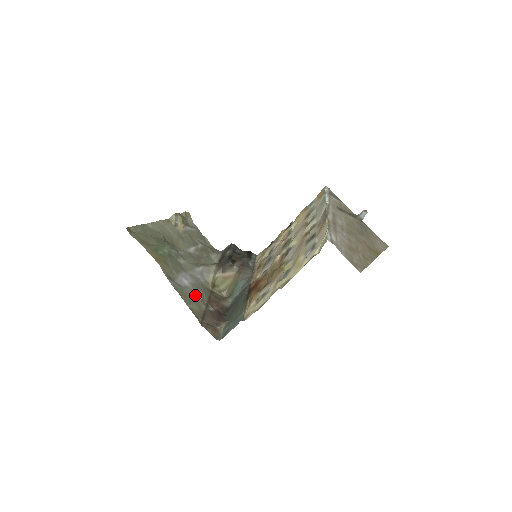
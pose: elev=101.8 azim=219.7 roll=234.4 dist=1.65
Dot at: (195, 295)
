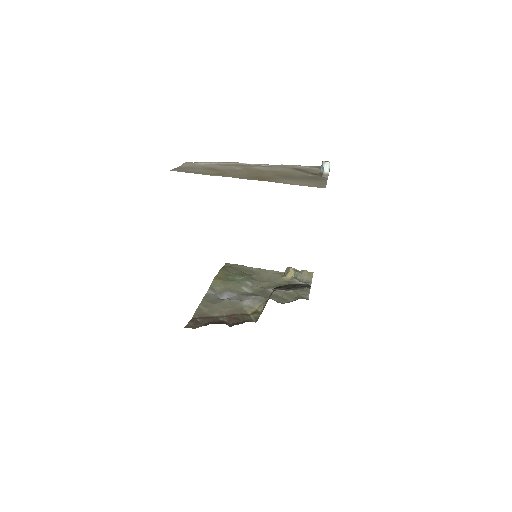
Dot at: (219, 305)
